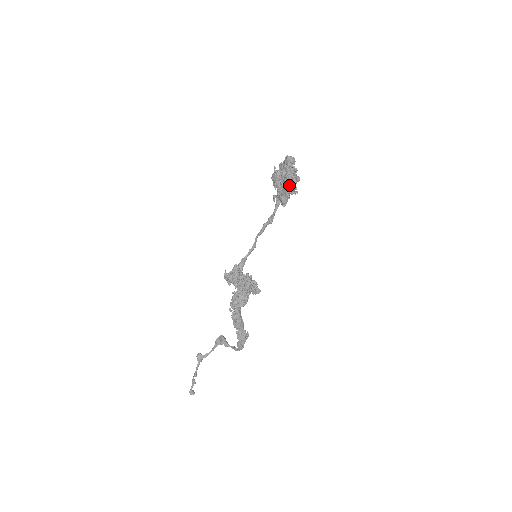
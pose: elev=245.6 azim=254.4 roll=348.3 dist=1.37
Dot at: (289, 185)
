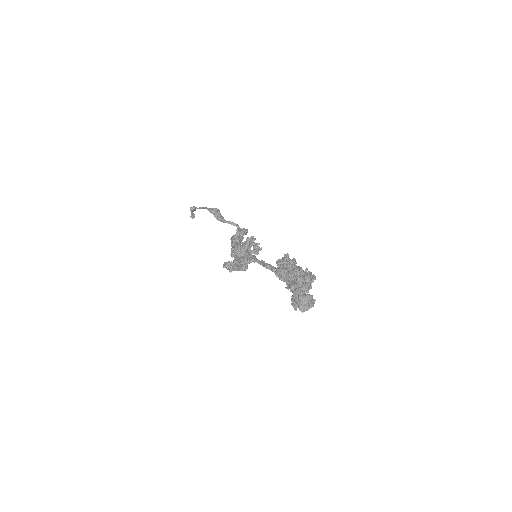
Dot at: occluded
